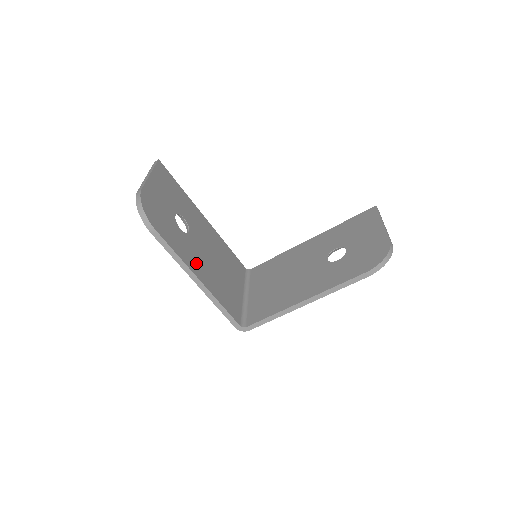
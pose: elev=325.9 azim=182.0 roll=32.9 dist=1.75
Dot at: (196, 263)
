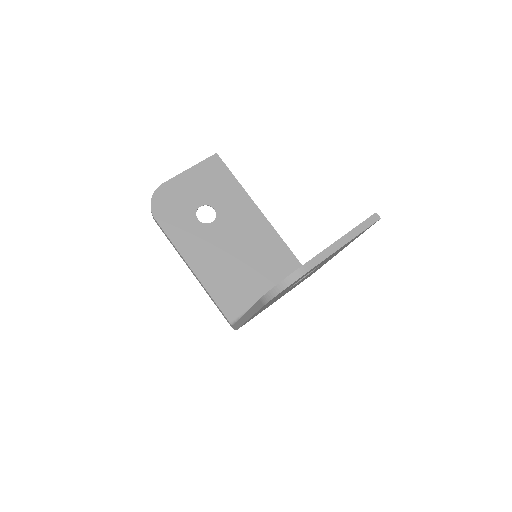
Dot at: (198, 252)
